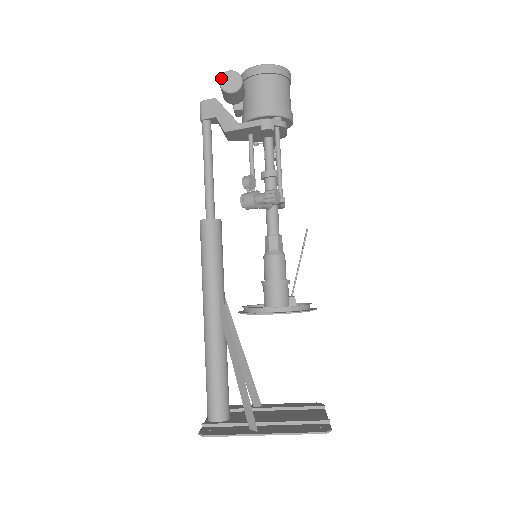
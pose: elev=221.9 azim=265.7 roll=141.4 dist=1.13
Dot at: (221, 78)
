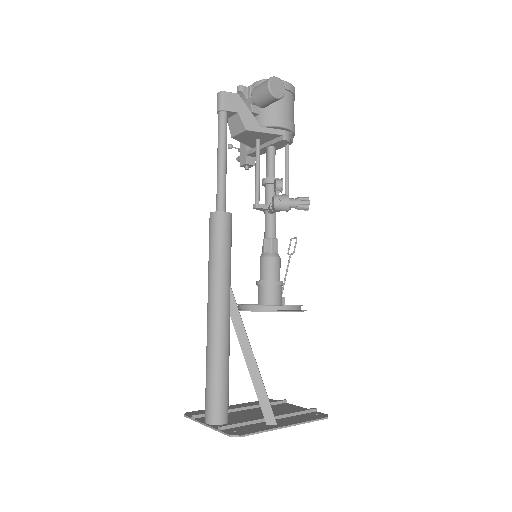
Dot at: (270, 81)
